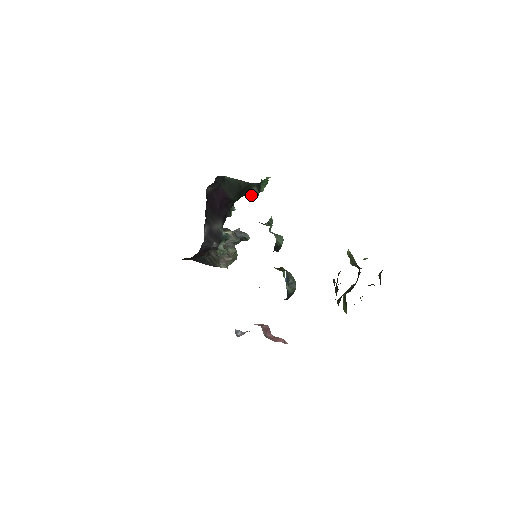
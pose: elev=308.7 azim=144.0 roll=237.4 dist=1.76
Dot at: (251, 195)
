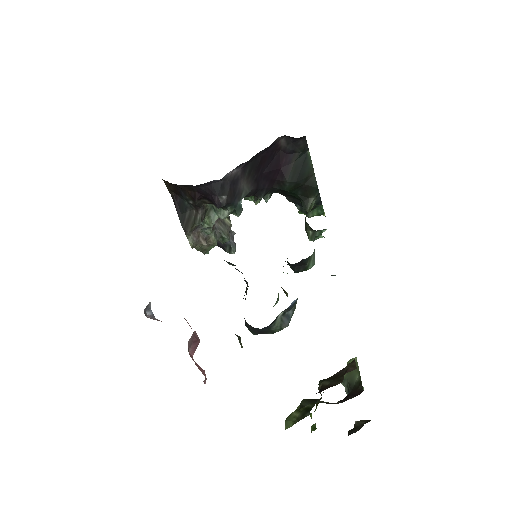
Dot at: (302, 203)
